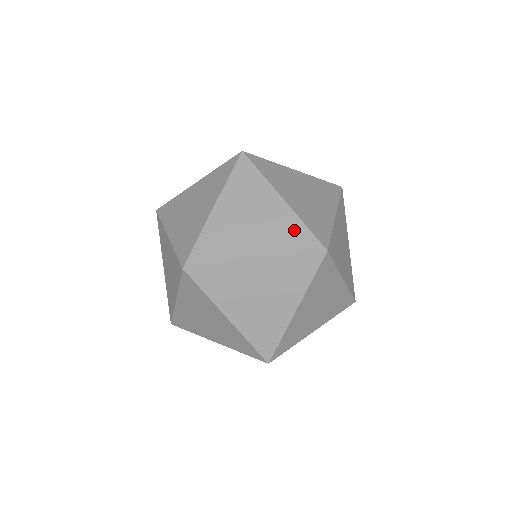
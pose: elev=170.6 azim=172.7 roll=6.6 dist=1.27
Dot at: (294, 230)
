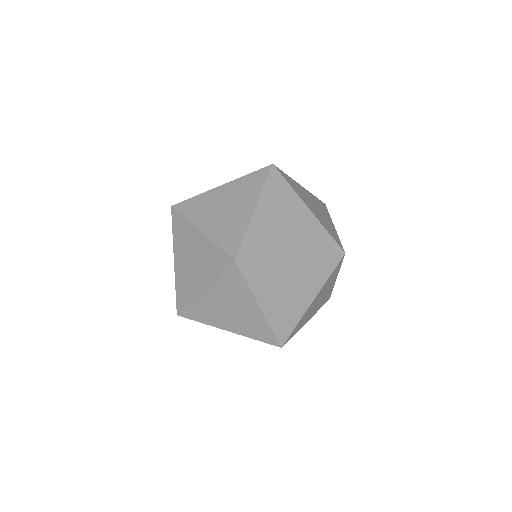
Dot at: (261, 328)
